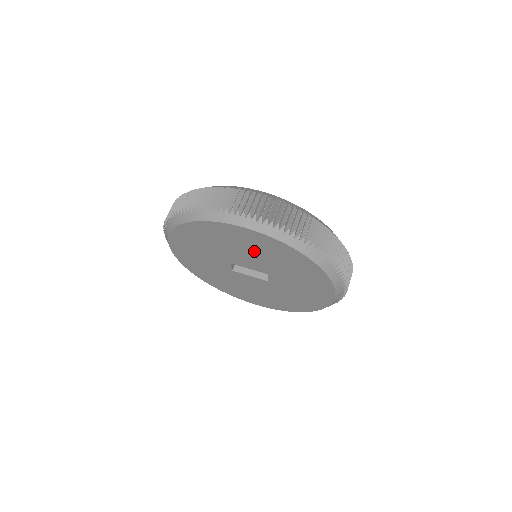
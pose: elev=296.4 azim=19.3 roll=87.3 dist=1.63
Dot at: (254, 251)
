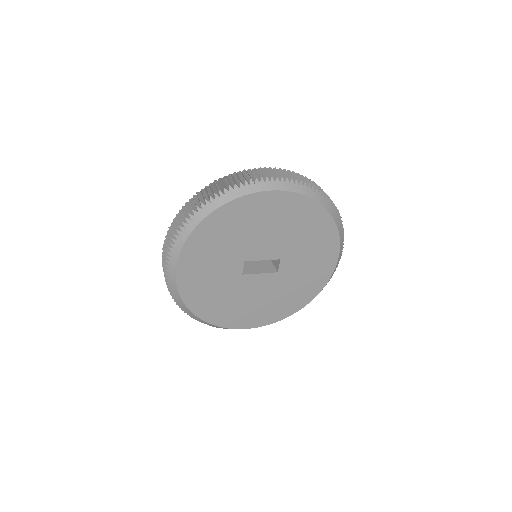
Dot at: (276, 225)
